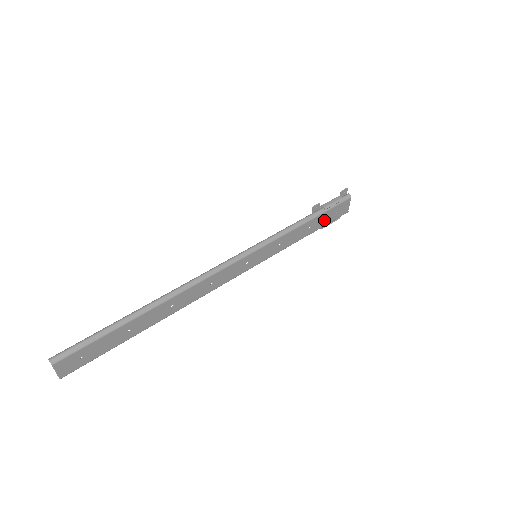
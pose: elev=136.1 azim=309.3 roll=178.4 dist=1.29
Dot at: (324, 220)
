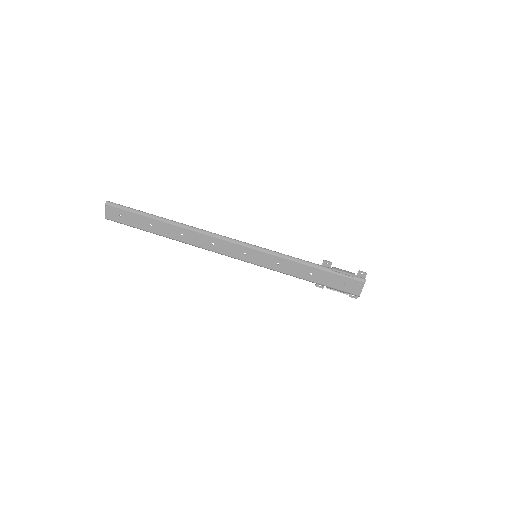
Dot at: (329, 280)
